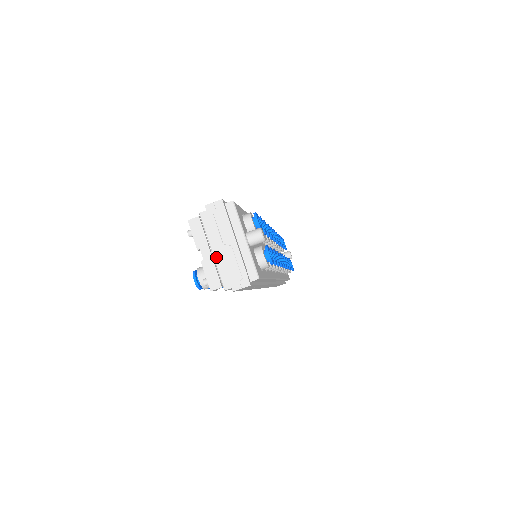
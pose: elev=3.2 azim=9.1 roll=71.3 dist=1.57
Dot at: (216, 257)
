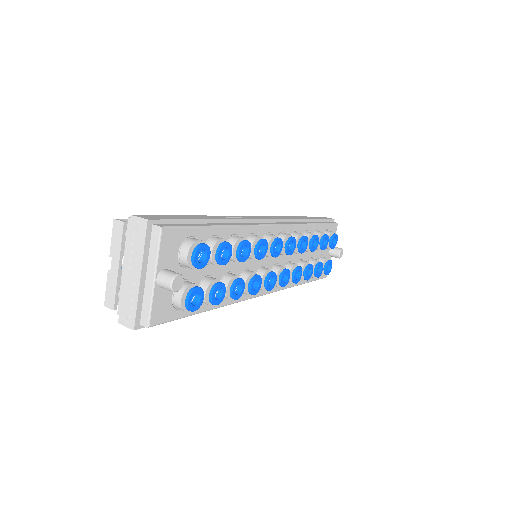
Dot at: (123, 275)
